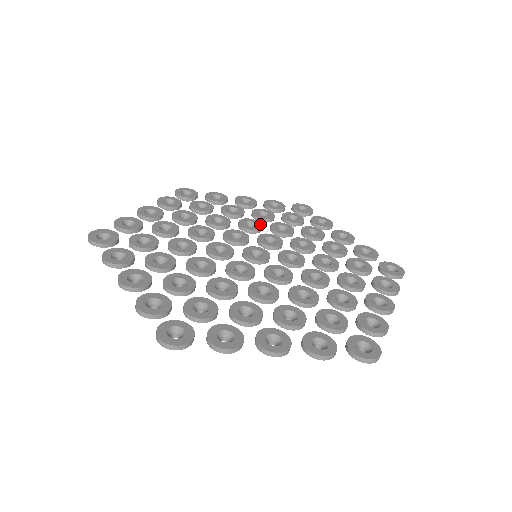
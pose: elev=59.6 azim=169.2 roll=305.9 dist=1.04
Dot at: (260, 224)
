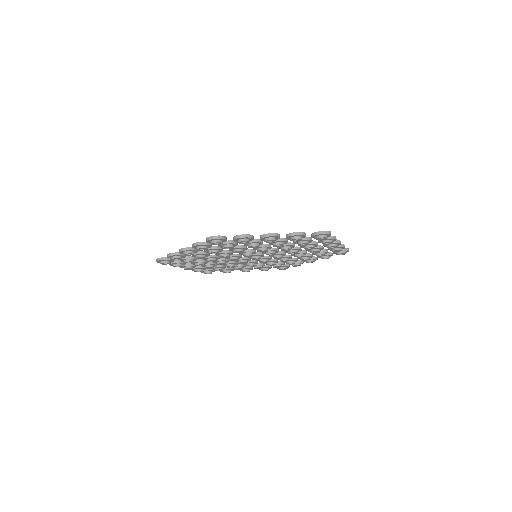
Dot at: (289, 255)
